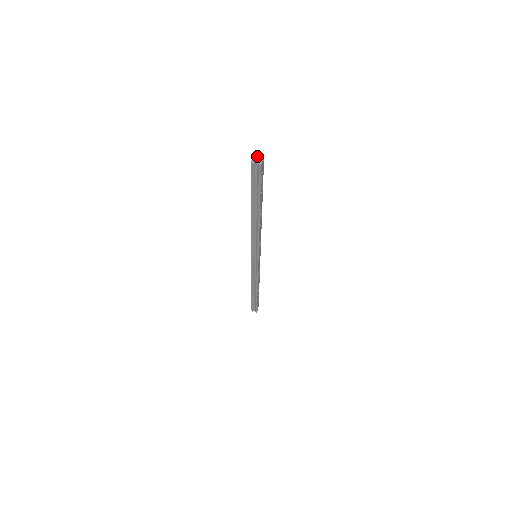
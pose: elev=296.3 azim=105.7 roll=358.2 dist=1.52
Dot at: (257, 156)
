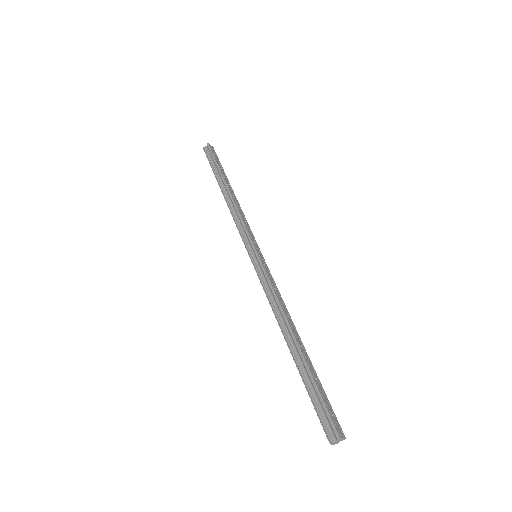
Dot at: (334, 442)
